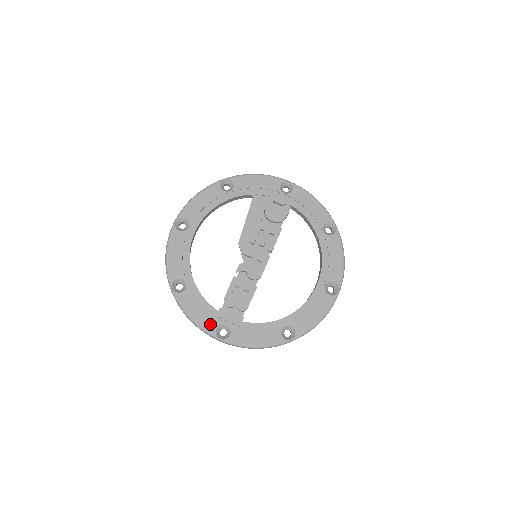
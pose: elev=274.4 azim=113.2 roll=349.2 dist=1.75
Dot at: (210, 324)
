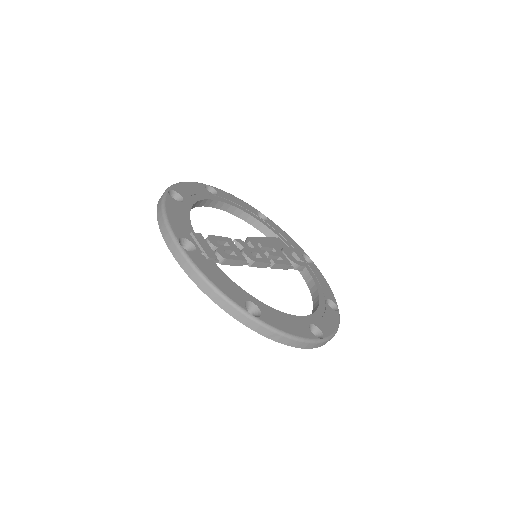
Dot at: (180, 230)
